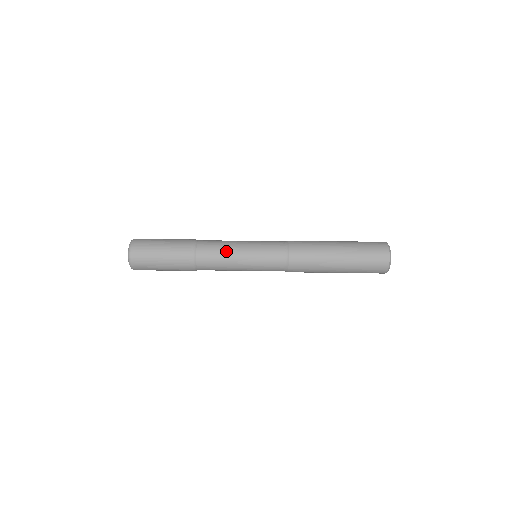
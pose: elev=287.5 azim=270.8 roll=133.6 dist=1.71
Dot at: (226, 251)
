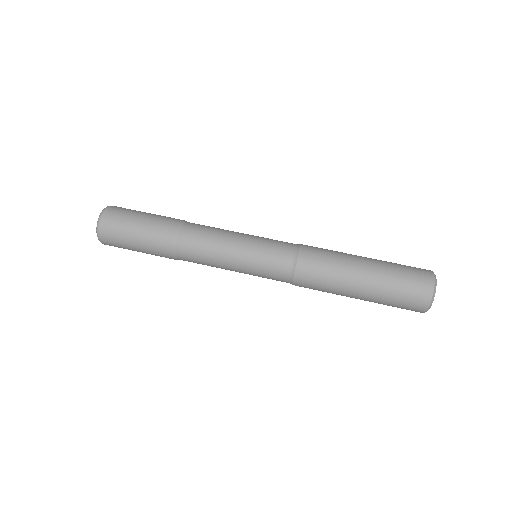
Dot at: (221, 230)
